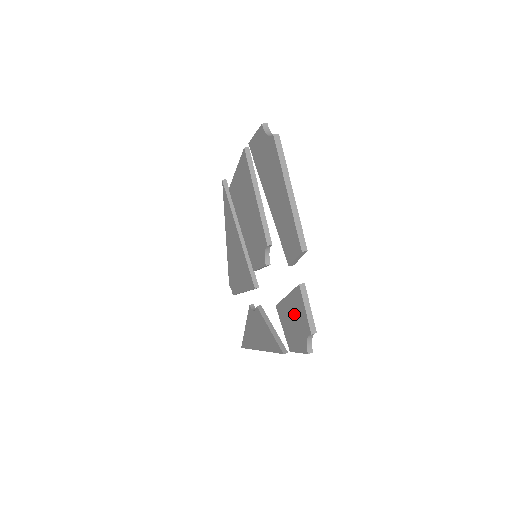
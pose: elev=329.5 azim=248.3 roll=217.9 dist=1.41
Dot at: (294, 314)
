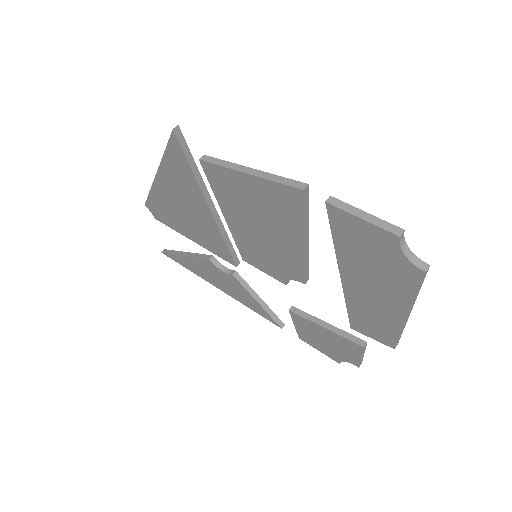
Dot at: (332, 342)
